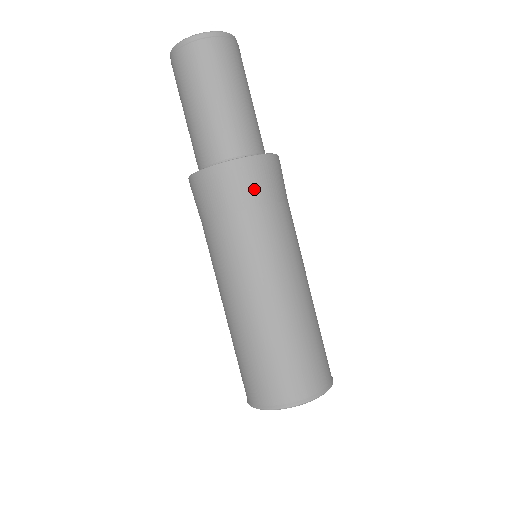
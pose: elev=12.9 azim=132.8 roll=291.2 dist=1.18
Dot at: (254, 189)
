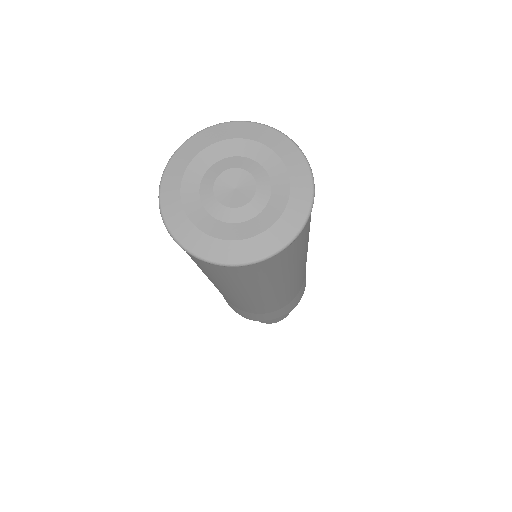
Dot at: occluded
